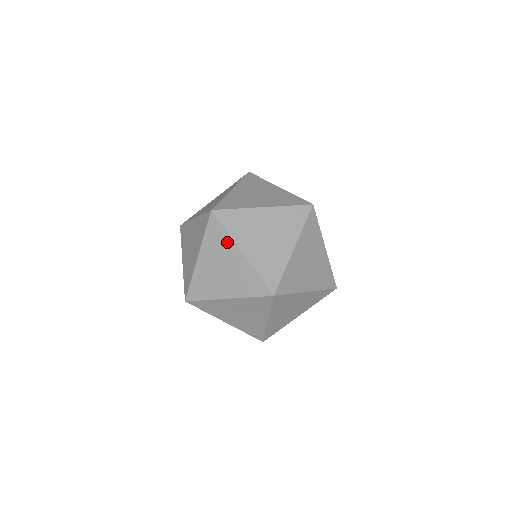
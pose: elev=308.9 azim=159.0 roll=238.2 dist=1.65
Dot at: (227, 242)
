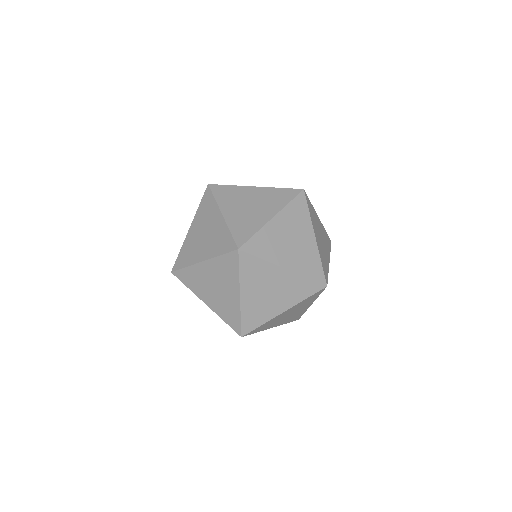
Dot at: (234, 279)
